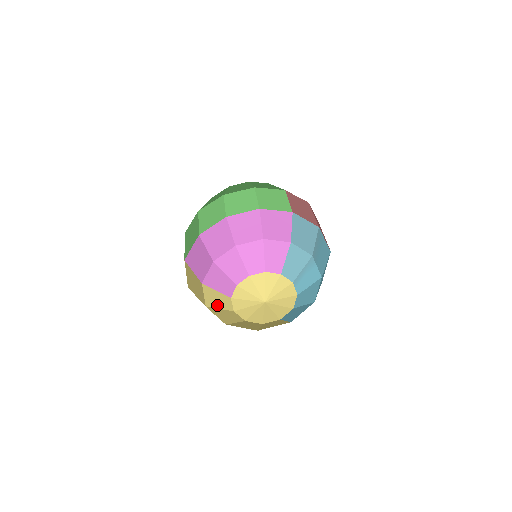
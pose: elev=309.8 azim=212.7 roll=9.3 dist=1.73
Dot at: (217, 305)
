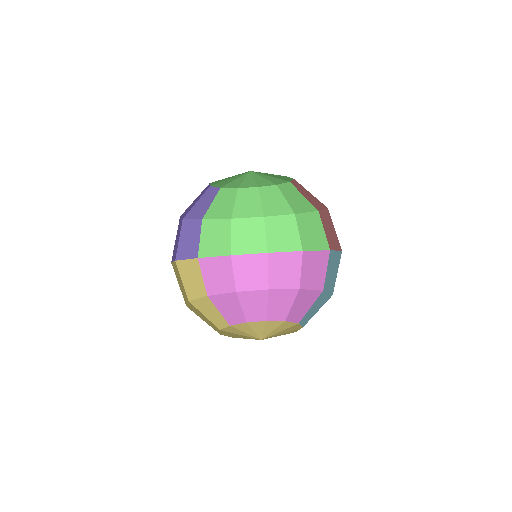
Dot at: (204, 312)
